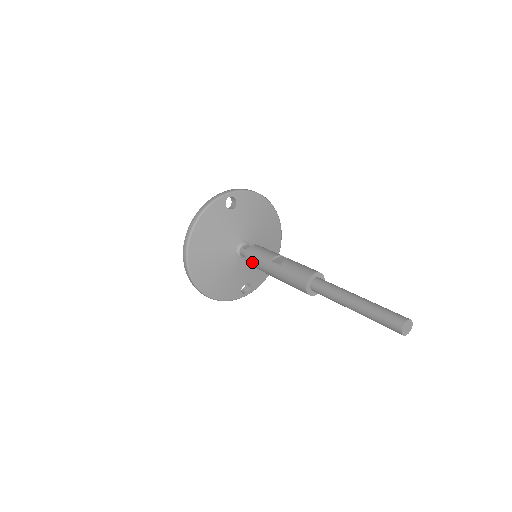
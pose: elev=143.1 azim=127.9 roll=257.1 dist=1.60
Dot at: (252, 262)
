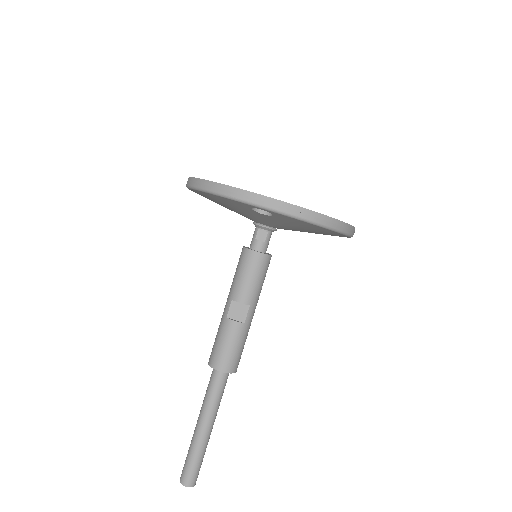
Dot at: (238, 262)
